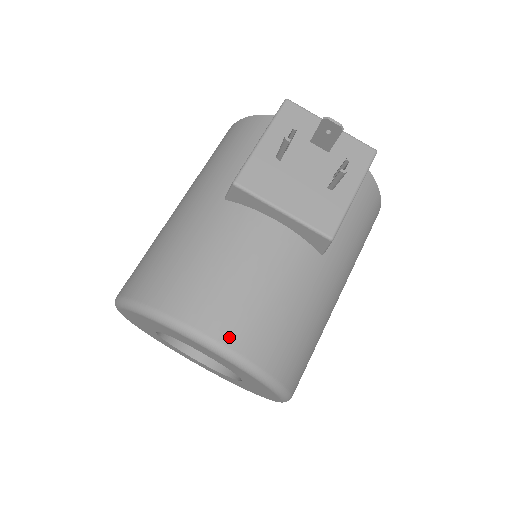
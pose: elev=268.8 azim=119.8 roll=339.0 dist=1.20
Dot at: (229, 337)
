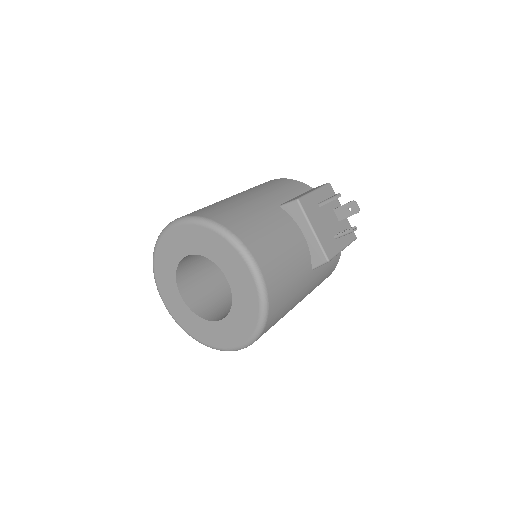
Dot at: (265, 272)
